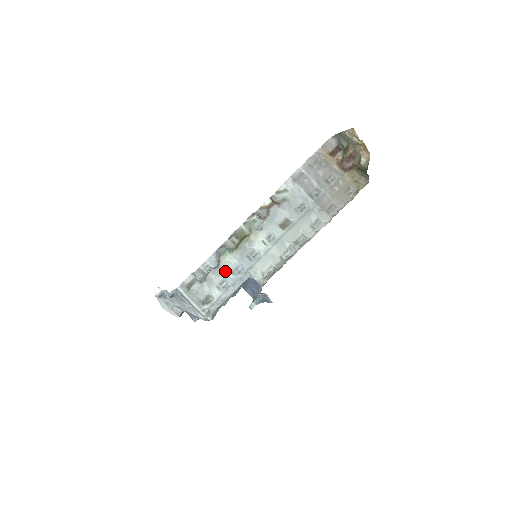
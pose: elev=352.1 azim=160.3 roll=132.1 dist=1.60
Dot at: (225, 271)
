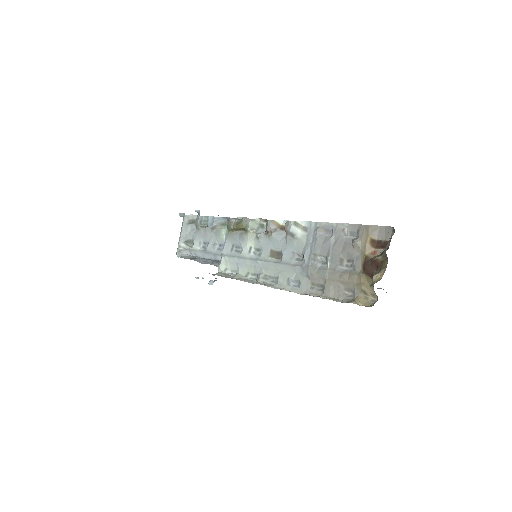
Dot at: (213, 238)
